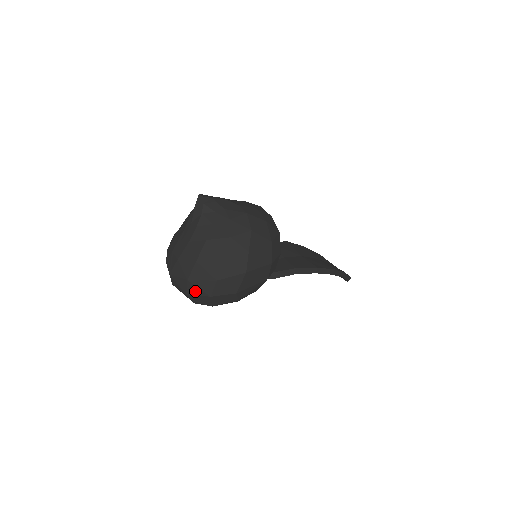
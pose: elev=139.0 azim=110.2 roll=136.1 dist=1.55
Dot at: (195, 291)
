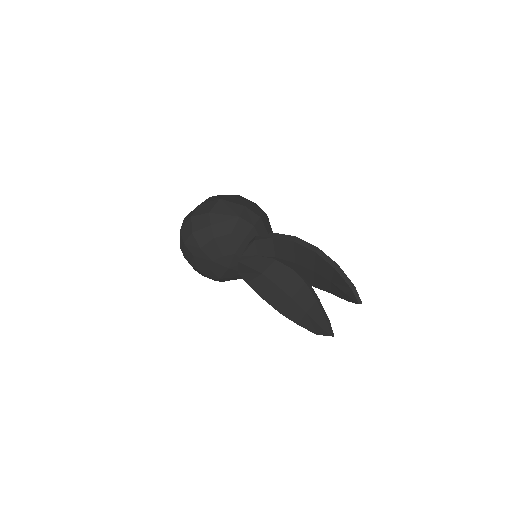
Dot at: (185, 222)
